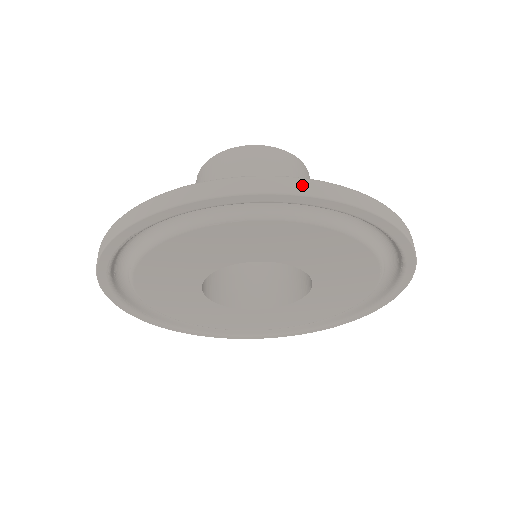
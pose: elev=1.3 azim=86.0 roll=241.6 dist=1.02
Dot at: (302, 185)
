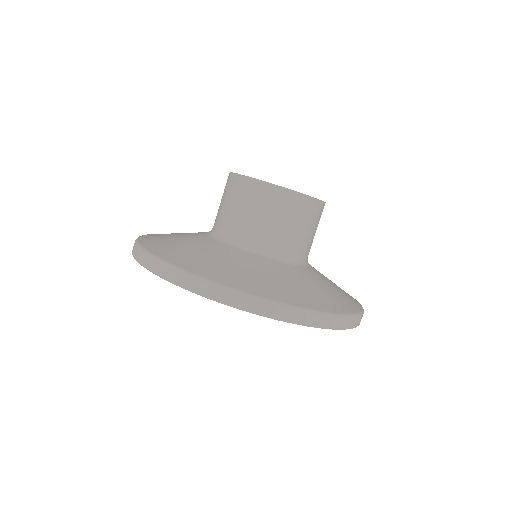
Dot at: (203, 287)
